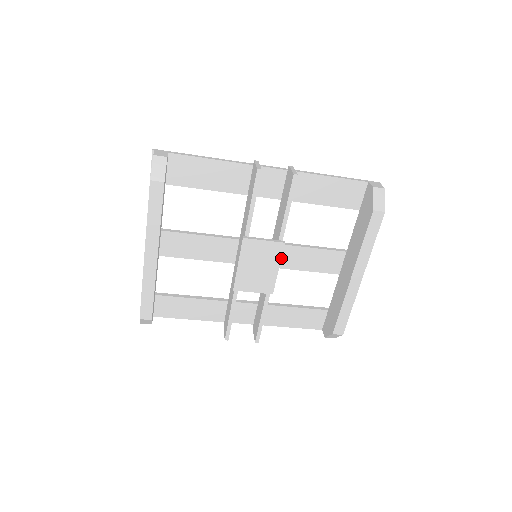
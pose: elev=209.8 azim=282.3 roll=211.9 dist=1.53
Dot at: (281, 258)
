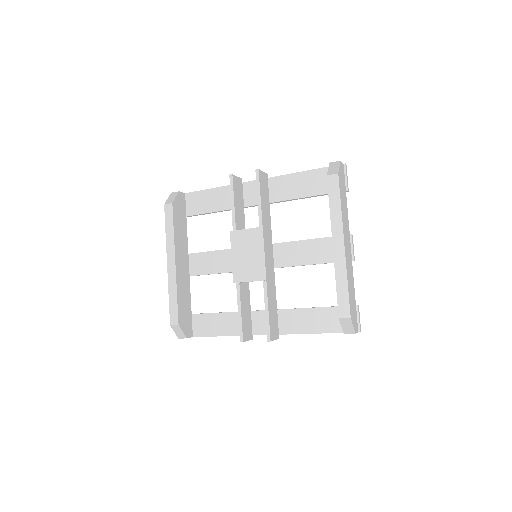
Dot at: (281, 257)
